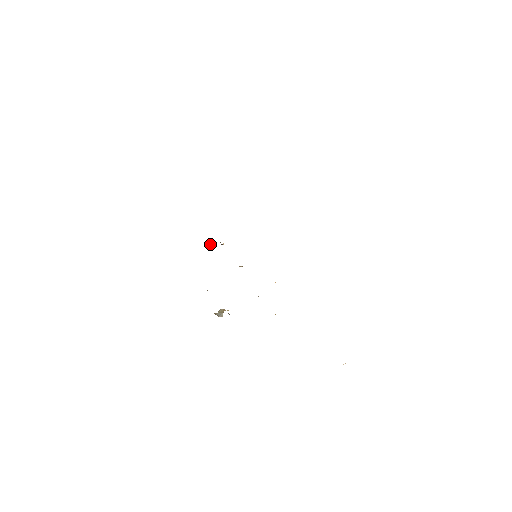
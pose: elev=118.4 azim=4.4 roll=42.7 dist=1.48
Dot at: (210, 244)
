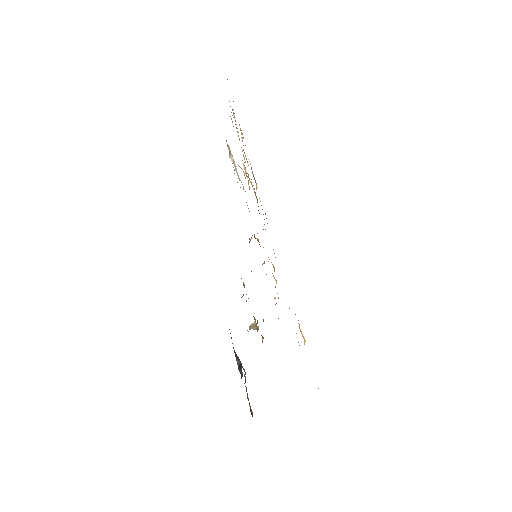
Dot at: occluded
